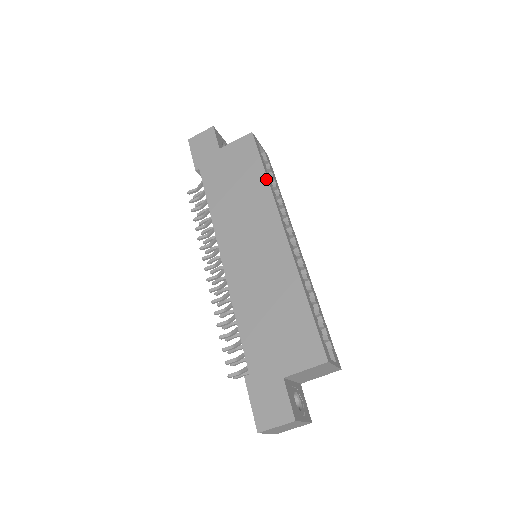
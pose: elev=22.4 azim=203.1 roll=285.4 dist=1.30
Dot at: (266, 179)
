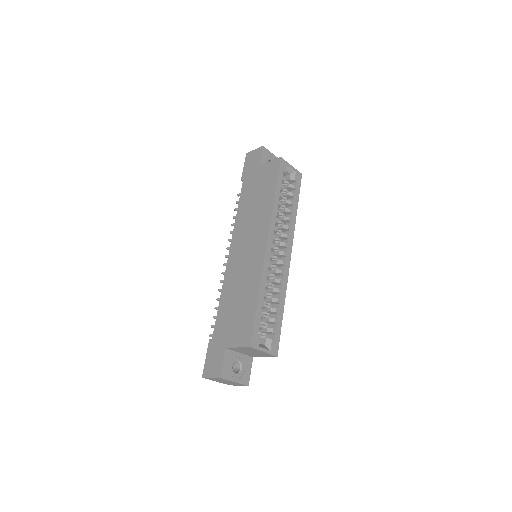
Dot at: (273, 199)
